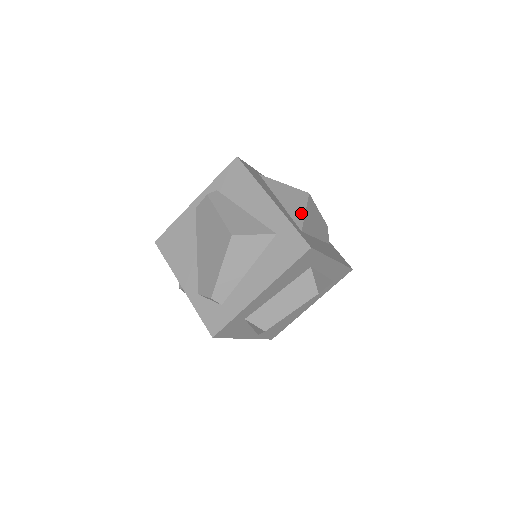
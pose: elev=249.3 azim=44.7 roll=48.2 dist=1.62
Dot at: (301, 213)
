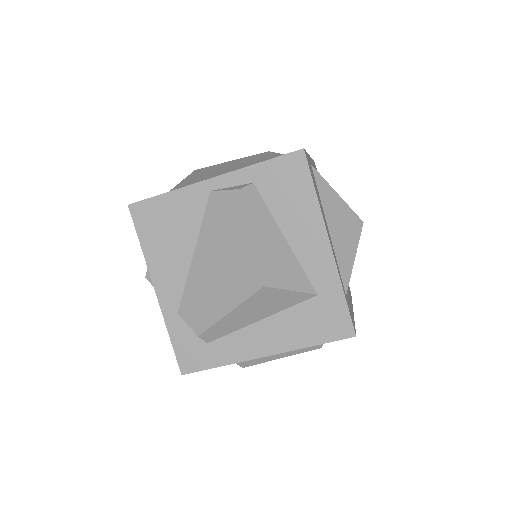
Dot at: (350, 260)
